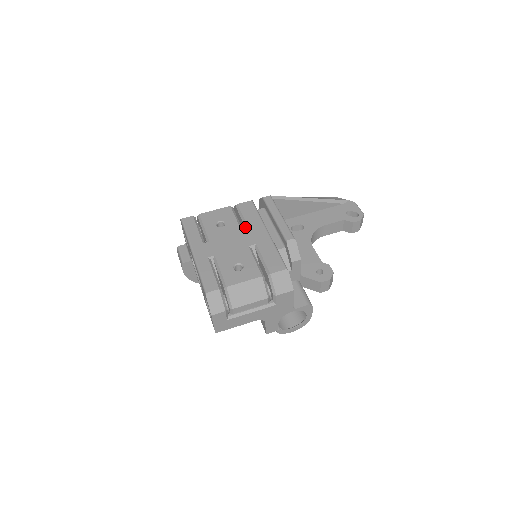
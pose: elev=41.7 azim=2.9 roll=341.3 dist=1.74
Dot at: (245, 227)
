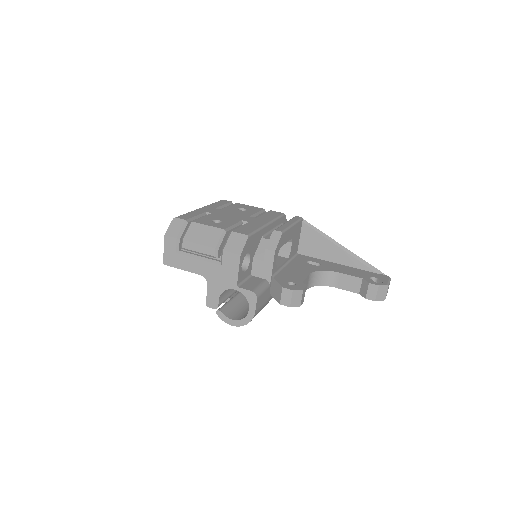
Dot at: occluded
